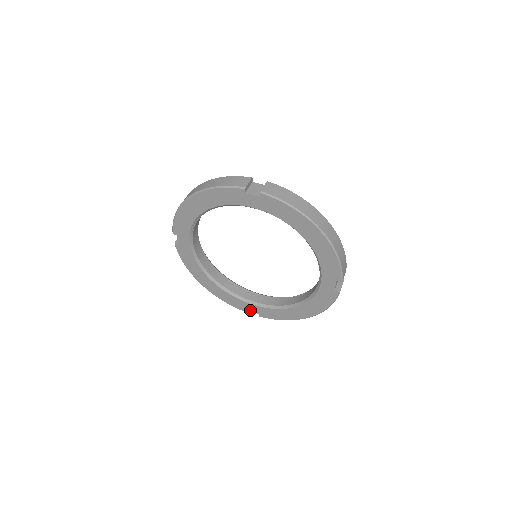
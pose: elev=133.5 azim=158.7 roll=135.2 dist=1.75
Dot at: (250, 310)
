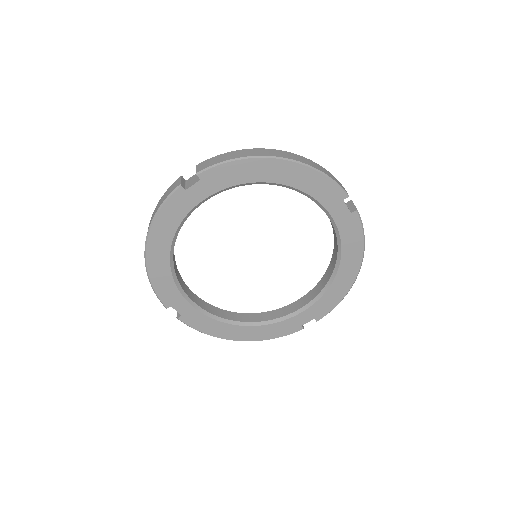
Dot at: (176, 307)
